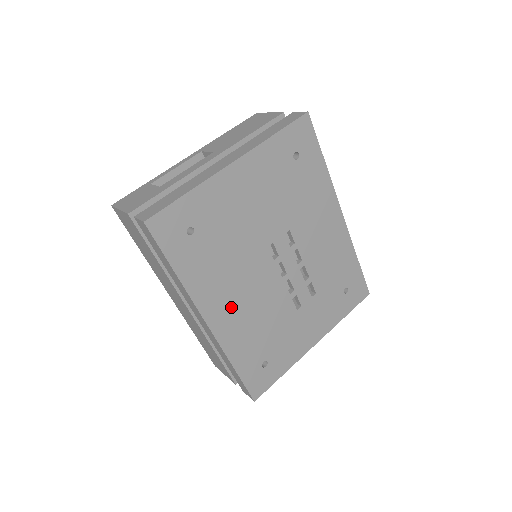
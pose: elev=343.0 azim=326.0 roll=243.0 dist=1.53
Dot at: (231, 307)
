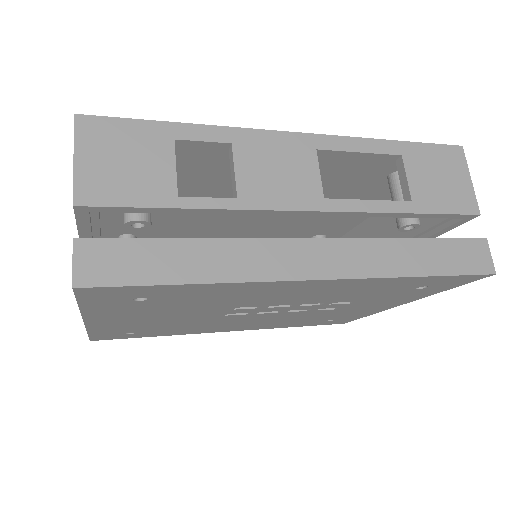
Dot at: (240, 326)
